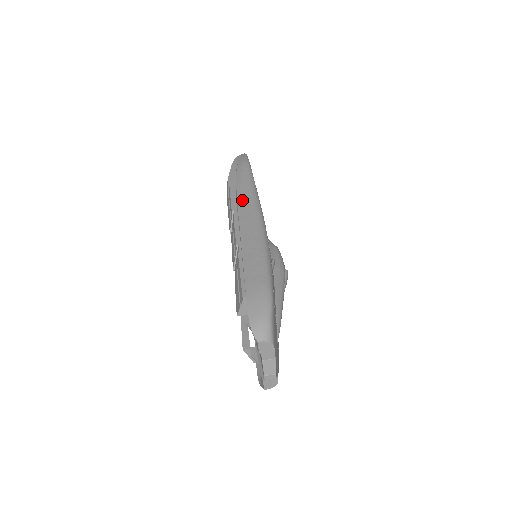
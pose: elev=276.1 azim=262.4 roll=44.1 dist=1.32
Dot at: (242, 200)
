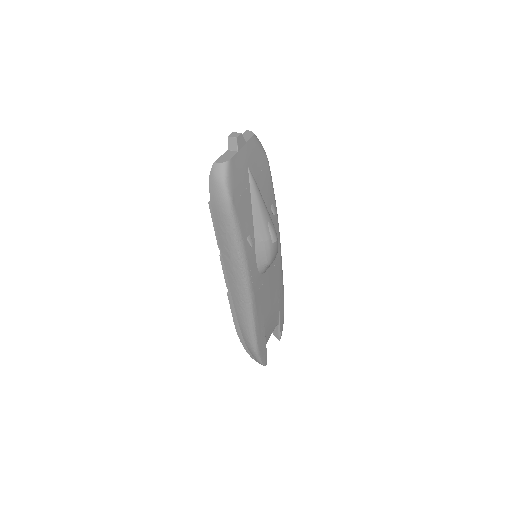
Dot at: occluded
